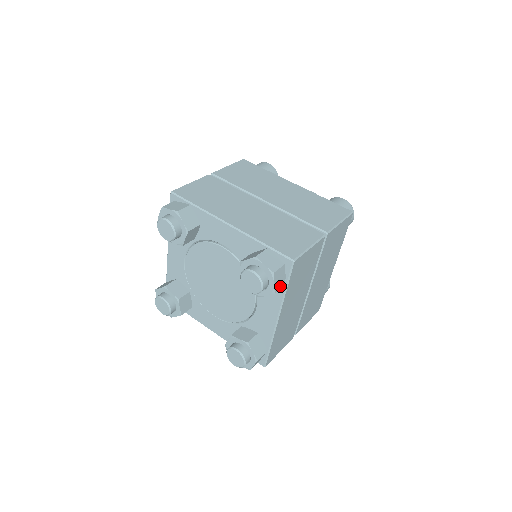
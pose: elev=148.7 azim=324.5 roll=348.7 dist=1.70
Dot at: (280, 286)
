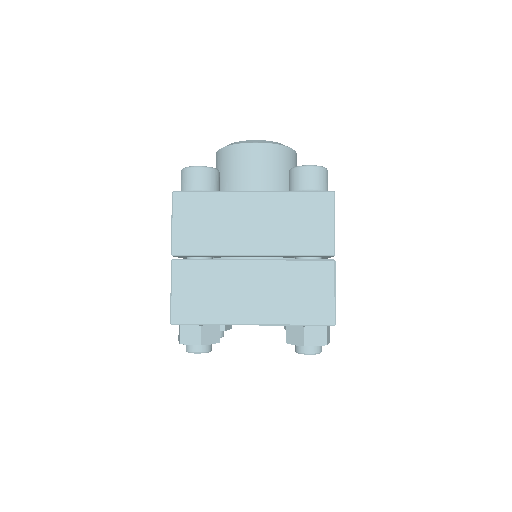
Dot at: (329, 333)
